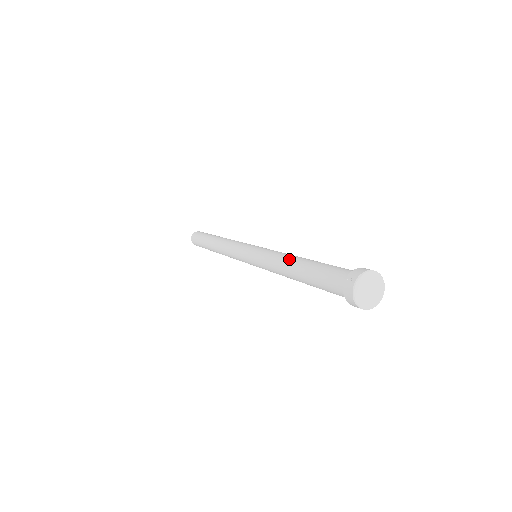
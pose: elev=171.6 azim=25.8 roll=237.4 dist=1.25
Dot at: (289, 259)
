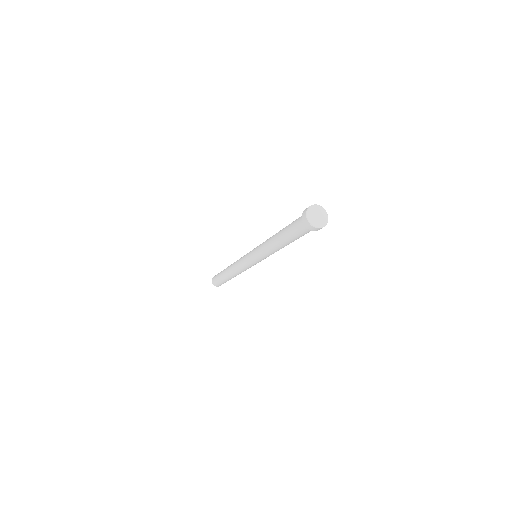
Dot at: occluded
